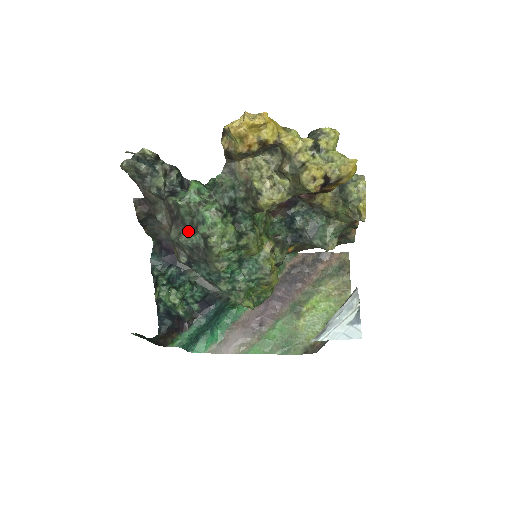
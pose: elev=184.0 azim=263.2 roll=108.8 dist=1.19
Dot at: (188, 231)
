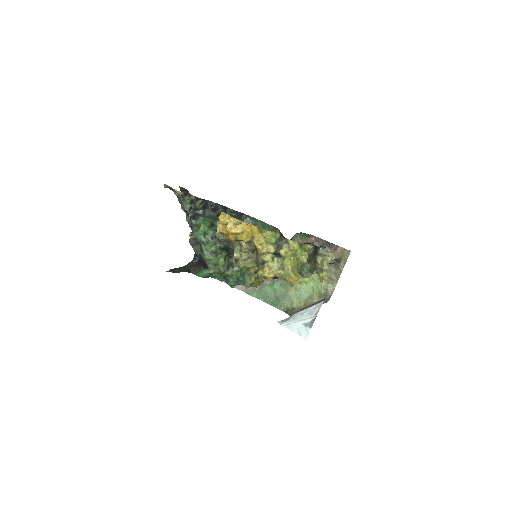
Dot at: (198, 247)
